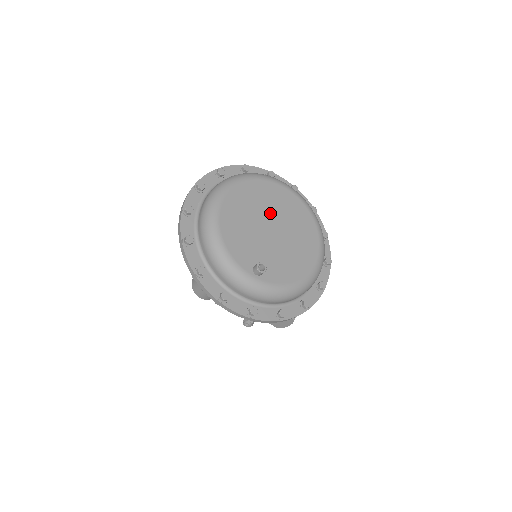
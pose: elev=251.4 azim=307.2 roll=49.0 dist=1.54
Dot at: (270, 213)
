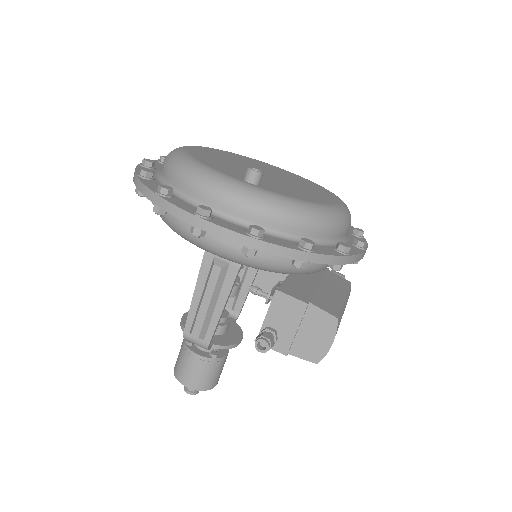
Dot at: (259, 168)
